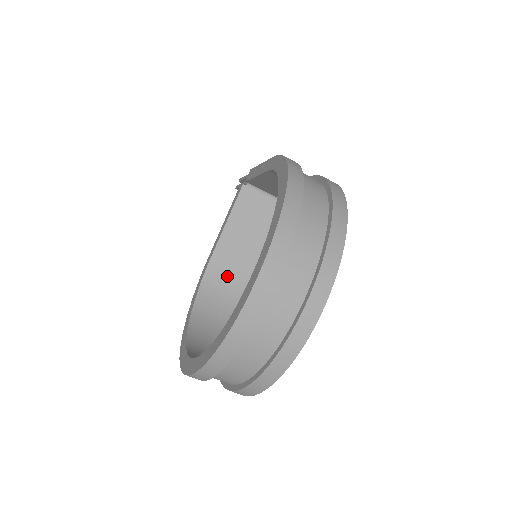
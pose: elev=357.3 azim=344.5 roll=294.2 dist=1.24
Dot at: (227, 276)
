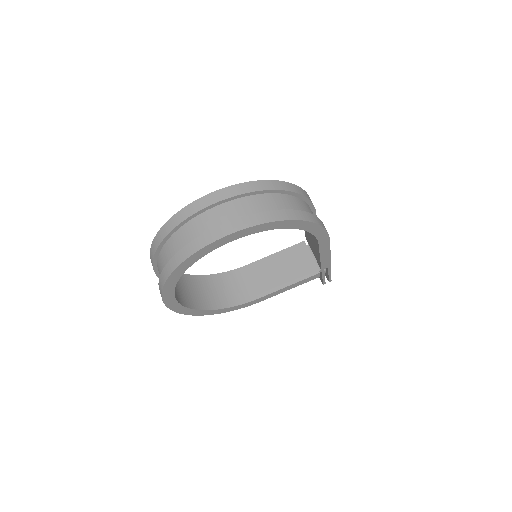
Dot at: (245, 283)
